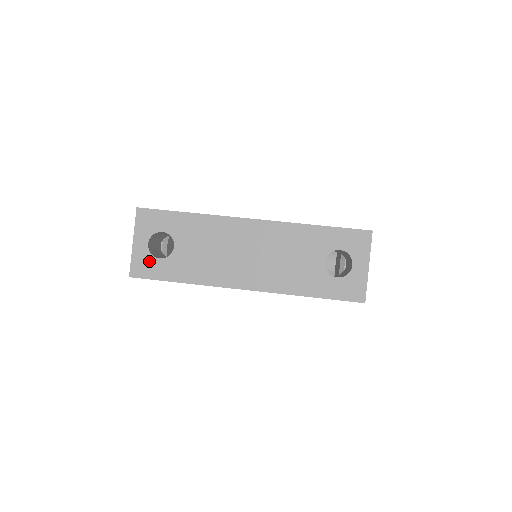
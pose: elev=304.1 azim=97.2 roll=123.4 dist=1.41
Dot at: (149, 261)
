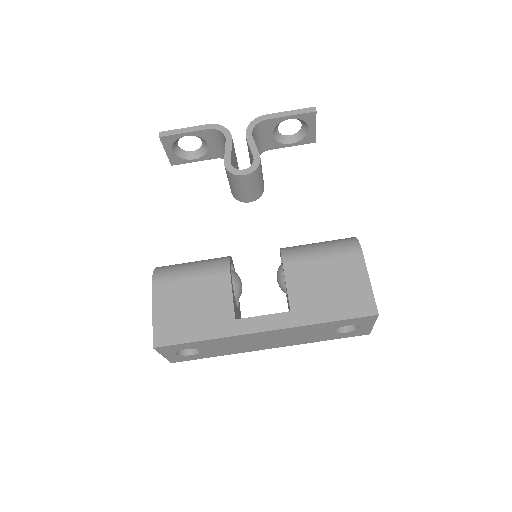
Dot at: (183, 357)
